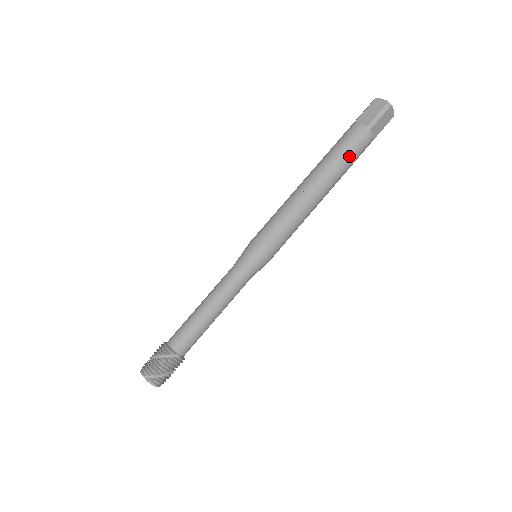
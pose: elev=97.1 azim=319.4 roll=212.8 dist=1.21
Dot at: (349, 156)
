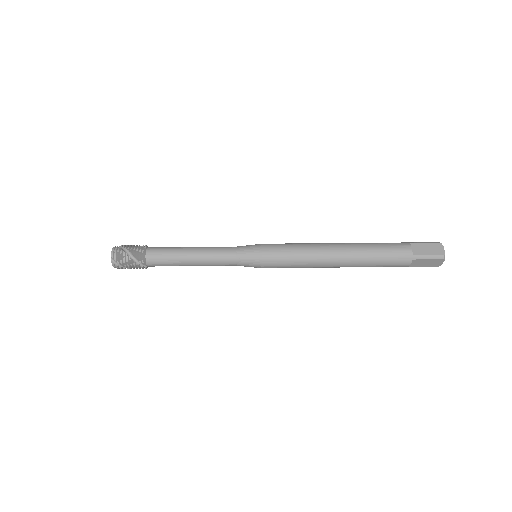
Dot at: (379, 244)
